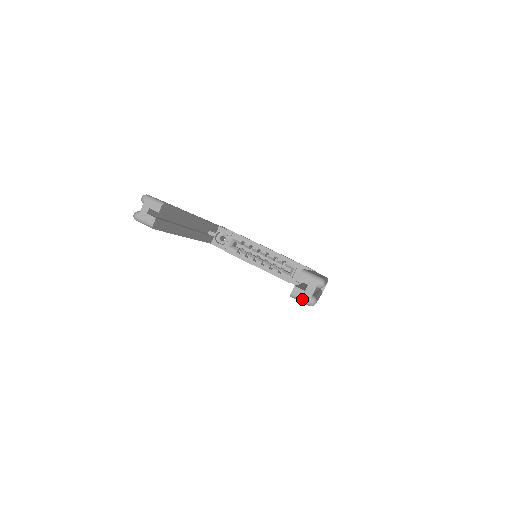
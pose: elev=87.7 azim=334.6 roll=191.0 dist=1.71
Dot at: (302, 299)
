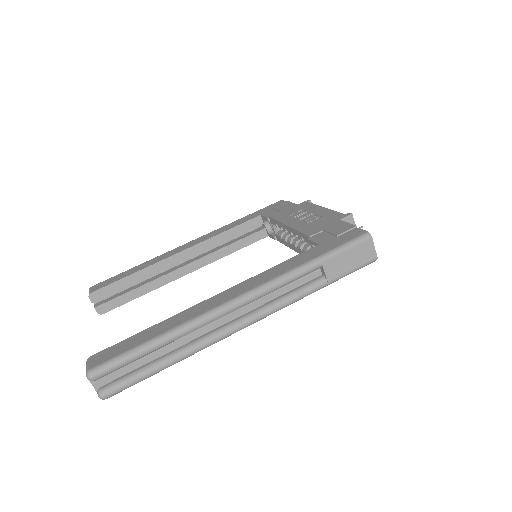
Dot at: occluded
